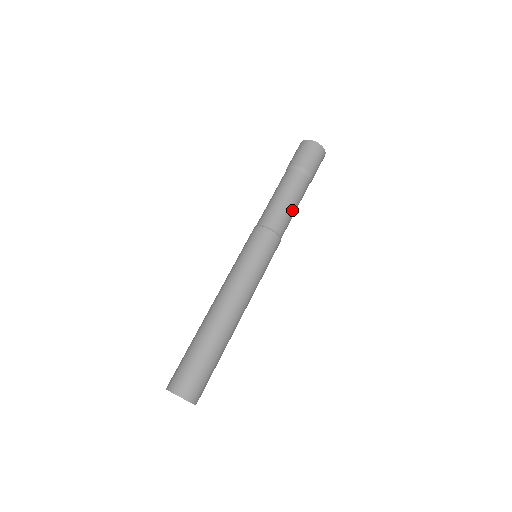
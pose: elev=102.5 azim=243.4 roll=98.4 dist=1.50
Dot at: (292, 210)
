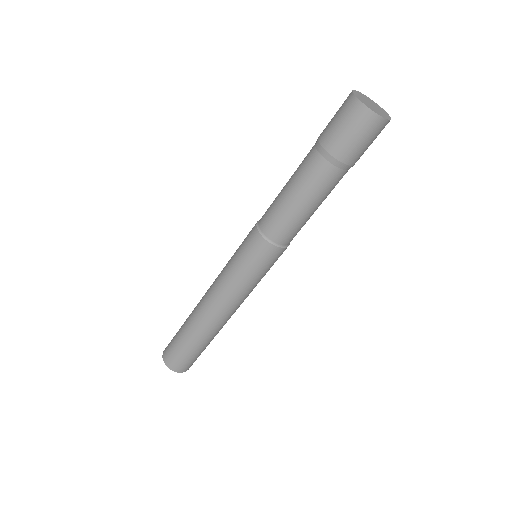
Dot at: (309, 215)
